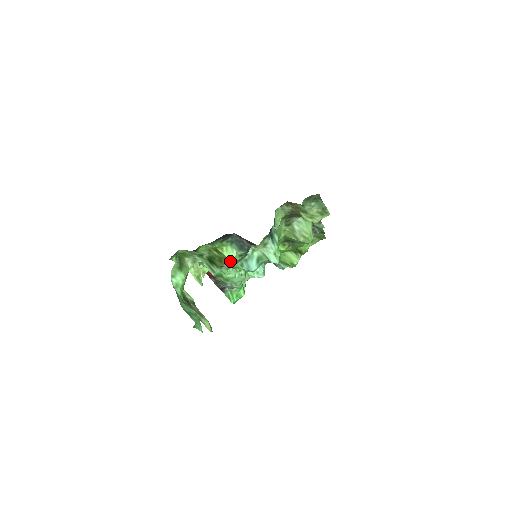
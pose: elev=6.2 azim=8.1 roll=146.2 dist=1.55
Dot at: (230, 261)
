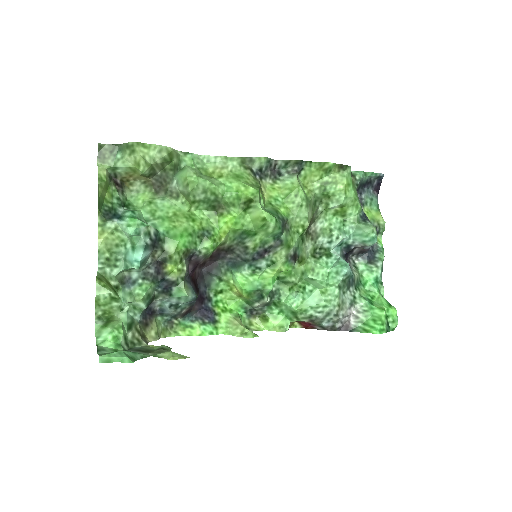
Dot at: (106, 274)
